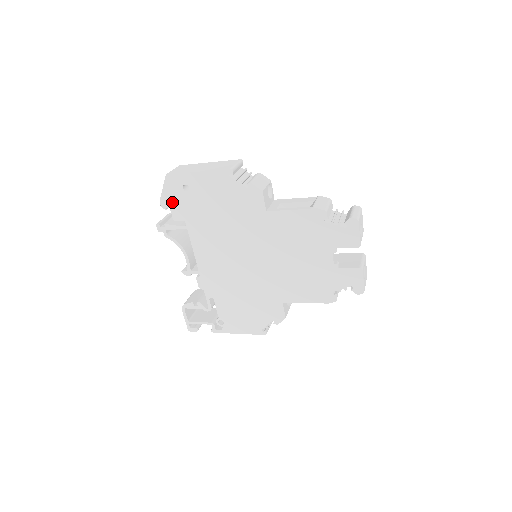
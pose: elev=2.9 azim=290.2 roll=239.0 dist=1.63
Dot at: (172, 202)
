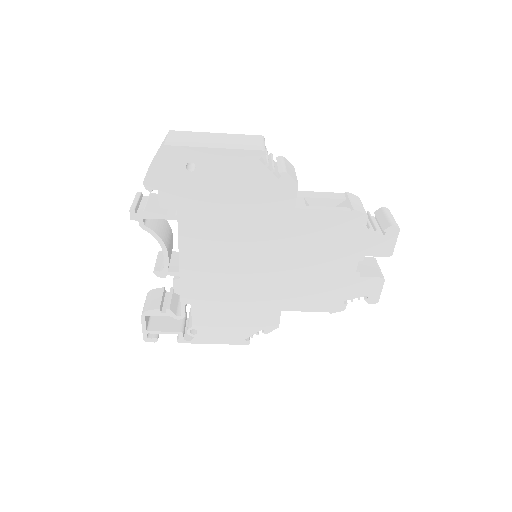
Dot at: (164, 183)
